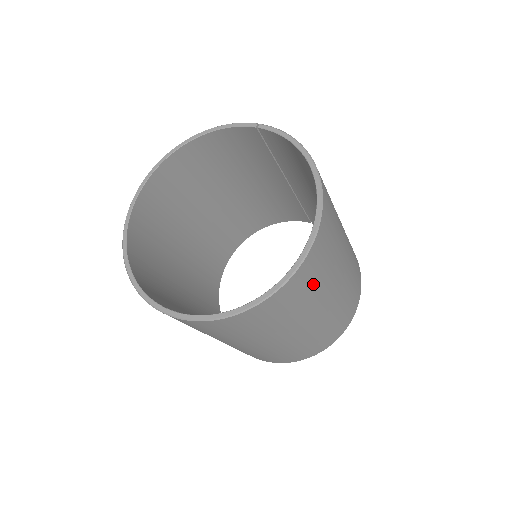
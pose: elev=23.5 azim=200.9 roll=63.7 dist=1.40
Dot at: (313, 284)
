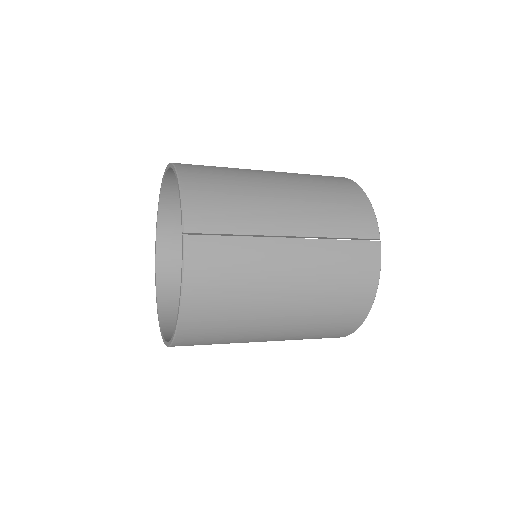
Dot at: occluded
